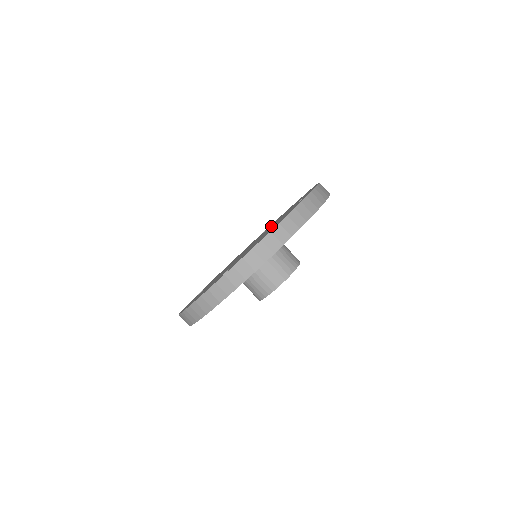
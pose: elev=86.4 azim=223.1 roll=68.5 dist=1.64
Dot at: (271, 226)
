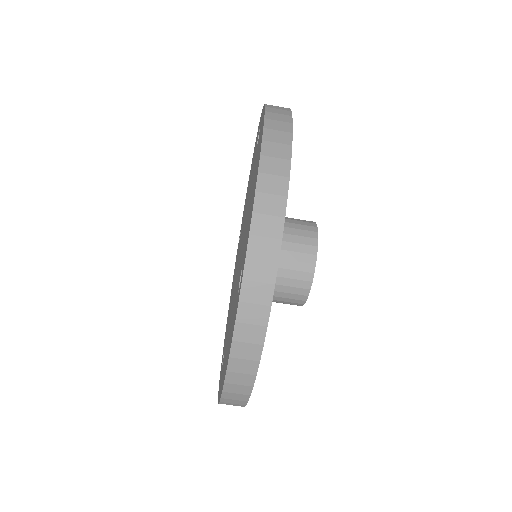
Dot at: occluded
